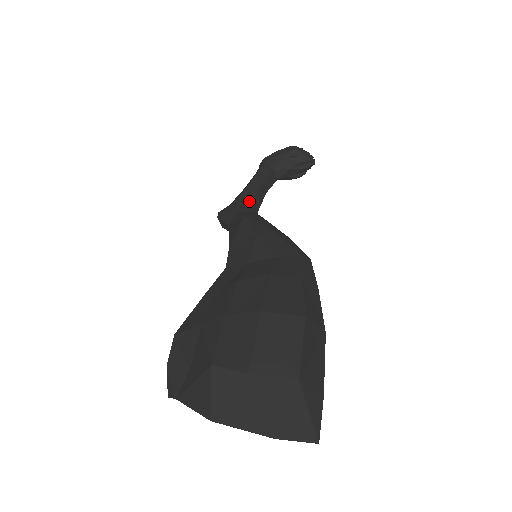
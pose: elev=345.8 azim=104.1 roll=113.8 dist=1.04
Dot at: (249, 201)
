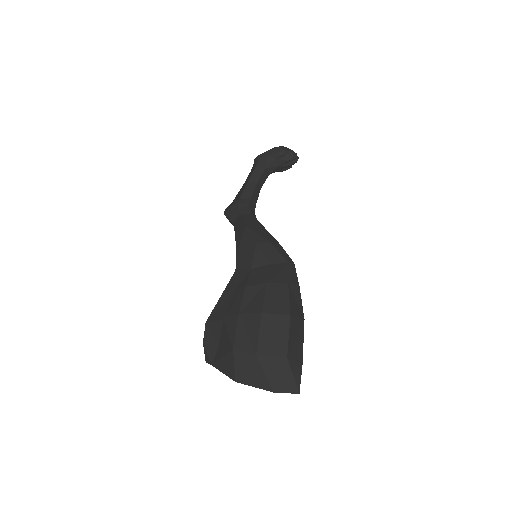
Dot at: (248, 201)
